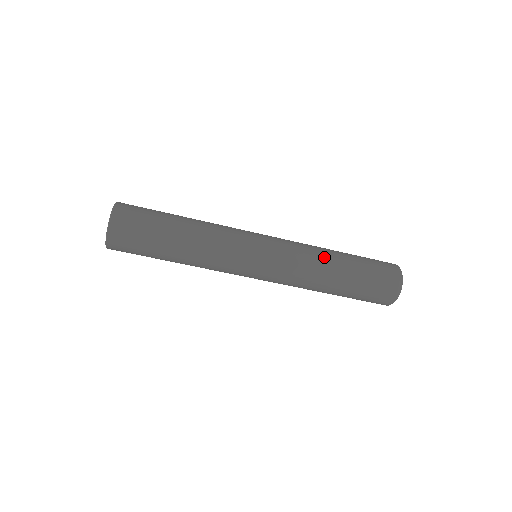
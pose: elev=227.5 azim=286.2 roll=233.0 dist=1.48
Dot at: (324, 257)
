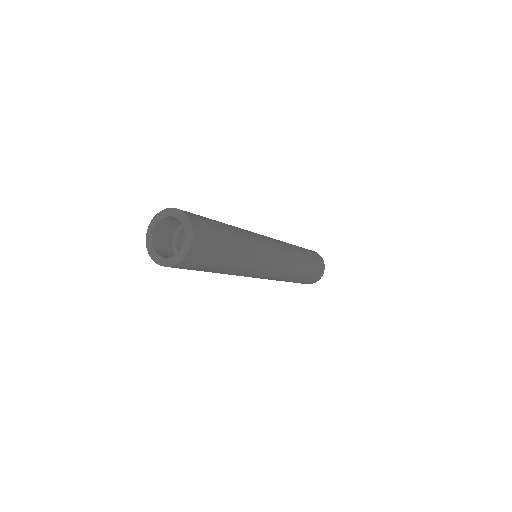
Dot at: (293, 277)
